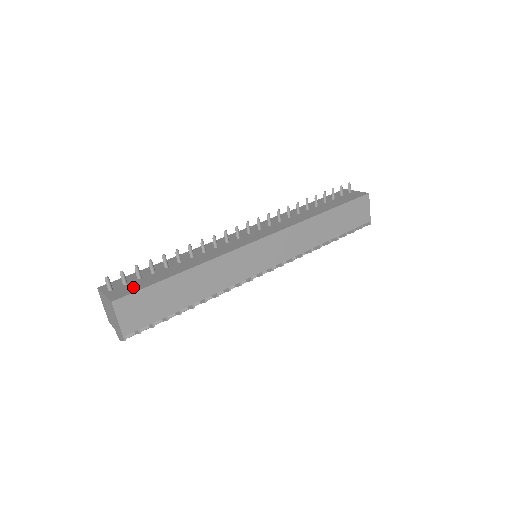
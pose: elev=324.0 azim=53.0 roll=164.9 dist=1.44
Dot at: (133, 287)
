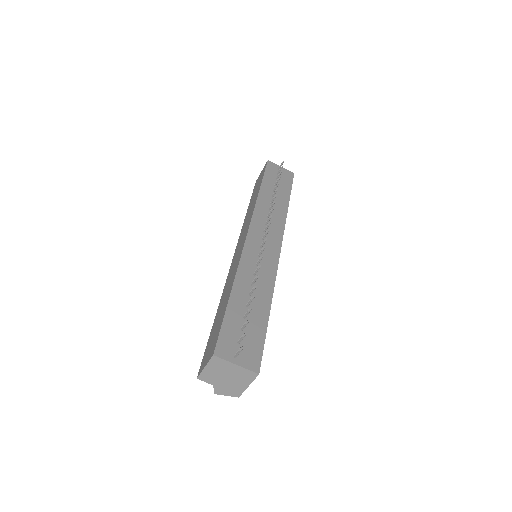
Dot at: (253, 346)
